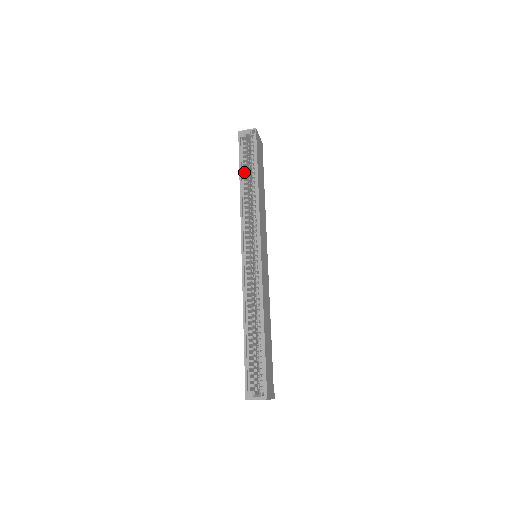
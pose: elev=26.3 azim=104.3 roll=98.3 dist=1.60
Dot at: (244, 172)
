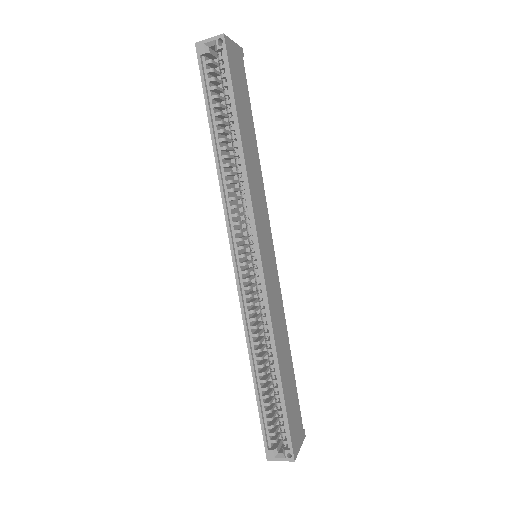
Dot at: (216, 122)
